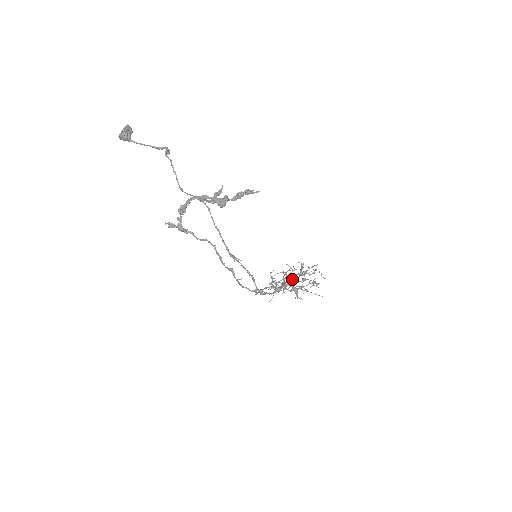
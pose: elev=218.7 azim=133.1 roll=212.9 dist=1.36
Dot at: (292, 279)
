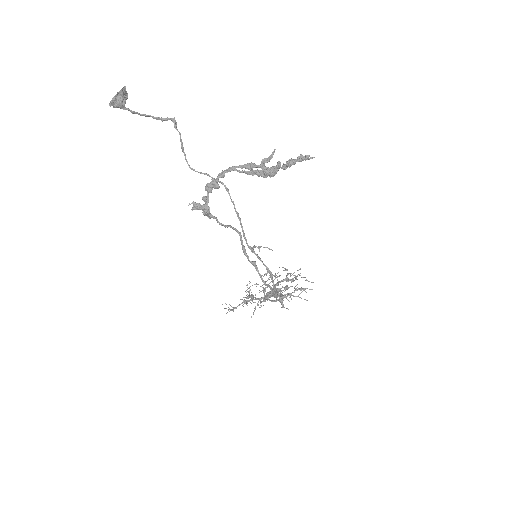
Dot at: occluded
